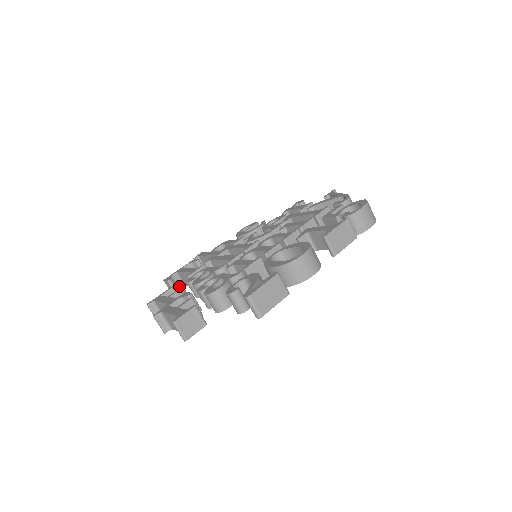
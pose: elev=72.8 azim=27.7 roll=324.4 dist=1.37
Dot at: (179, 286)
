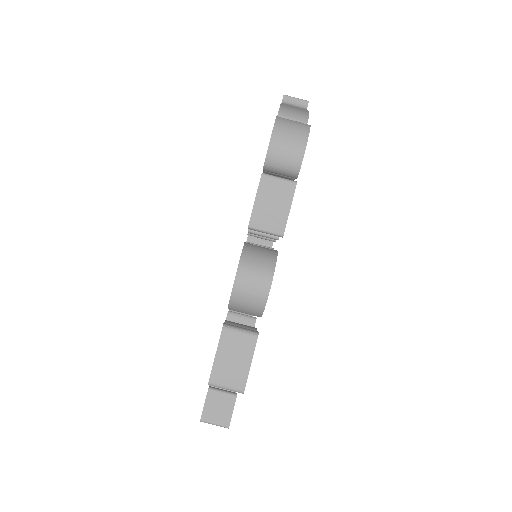
Dot at: occluded
